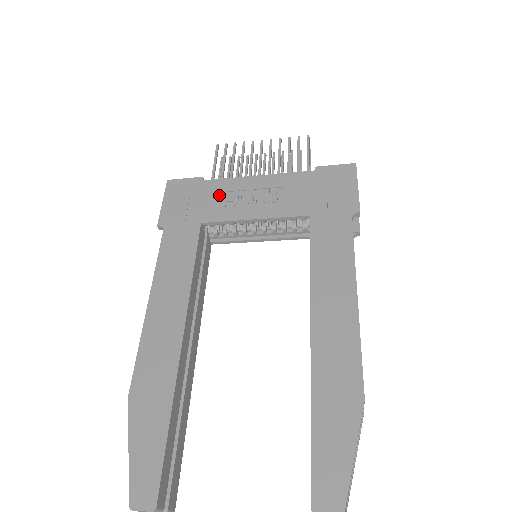
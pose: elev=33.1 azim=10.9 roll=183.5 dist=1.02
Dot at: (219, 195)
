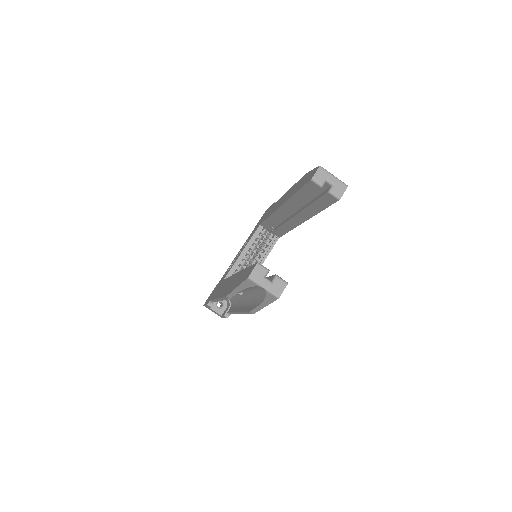
Dot at: (225, 274)
